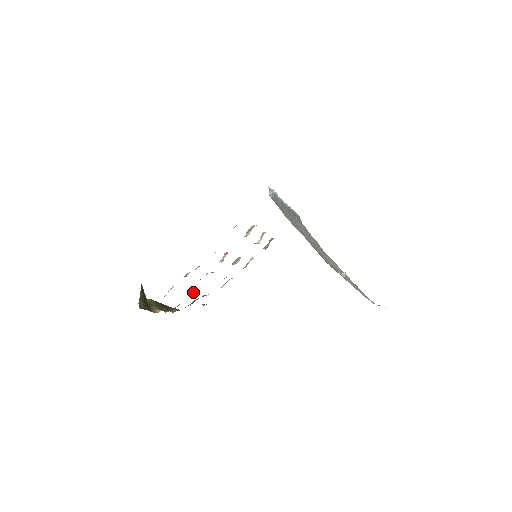
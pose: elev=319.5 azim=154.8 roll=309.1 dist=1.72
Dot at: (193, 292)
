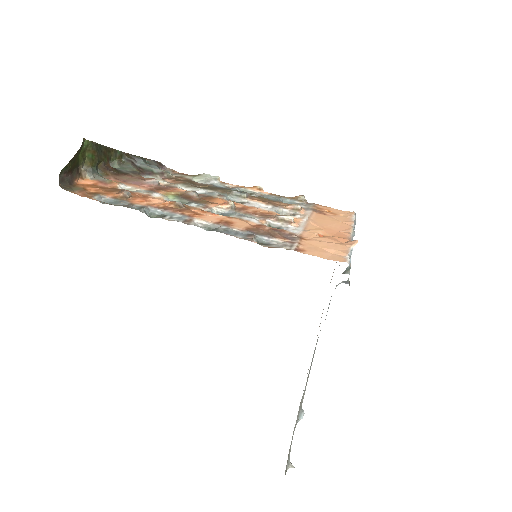
Dot at: (153, 185)
